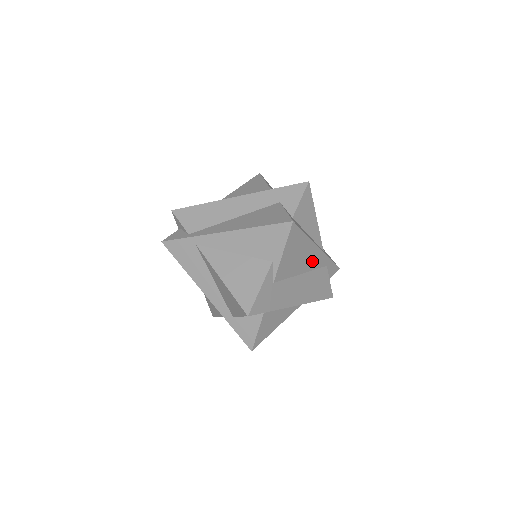
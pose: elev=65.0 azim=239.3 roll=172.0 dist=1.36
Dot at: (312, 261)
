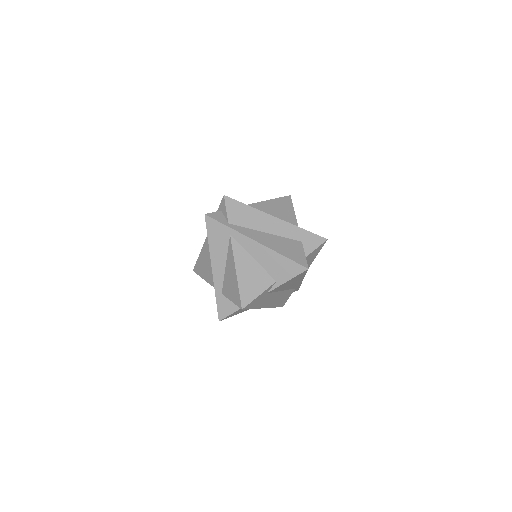
Dot at: occluded
